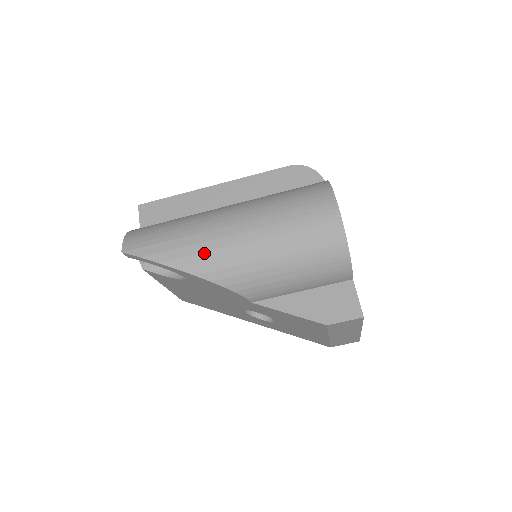
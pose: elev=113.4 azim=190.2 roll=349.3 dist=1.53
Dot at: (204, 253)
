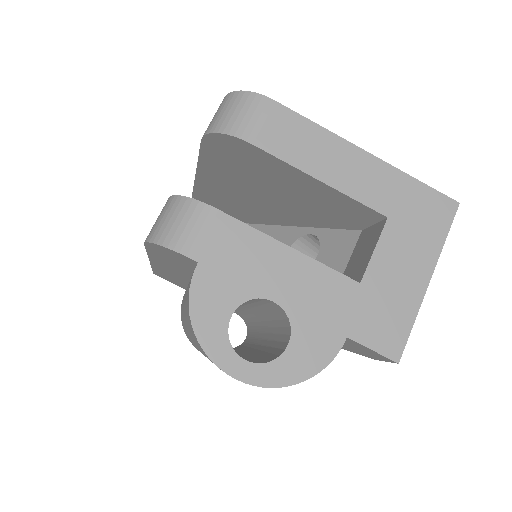
Dot at: occluded
